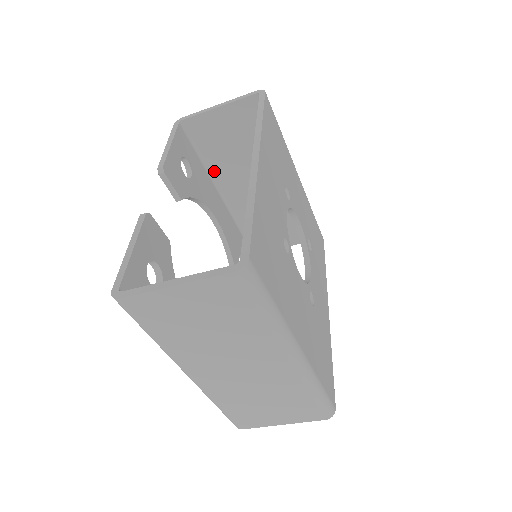
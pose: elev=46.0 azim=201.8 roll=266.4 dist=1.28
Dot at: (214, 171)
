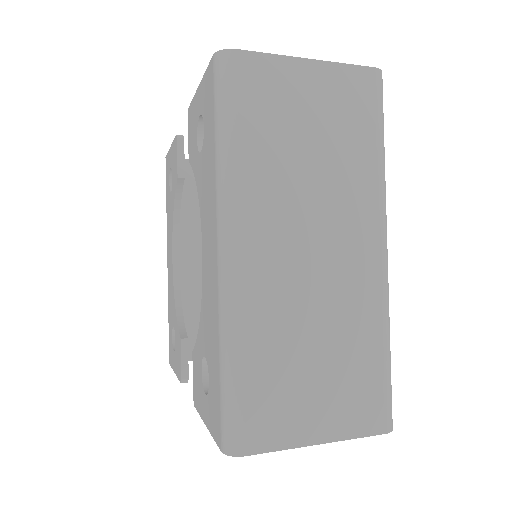
Dot at: (179, 225)
